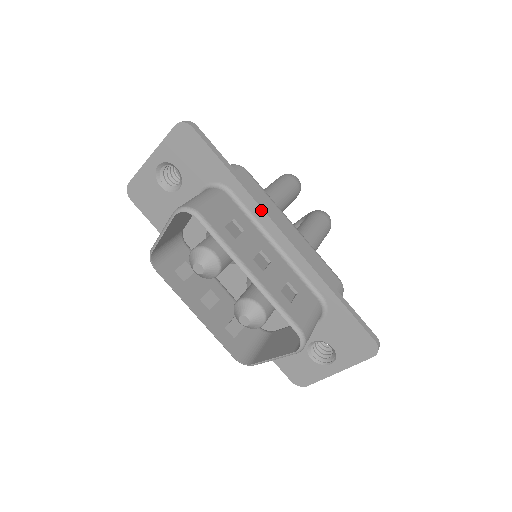
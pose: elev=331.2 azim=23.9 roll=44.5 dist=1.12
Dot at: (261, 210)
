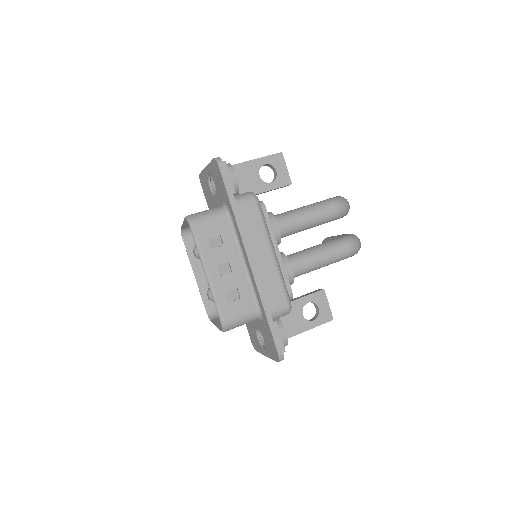
Dot at: (241, 237)
